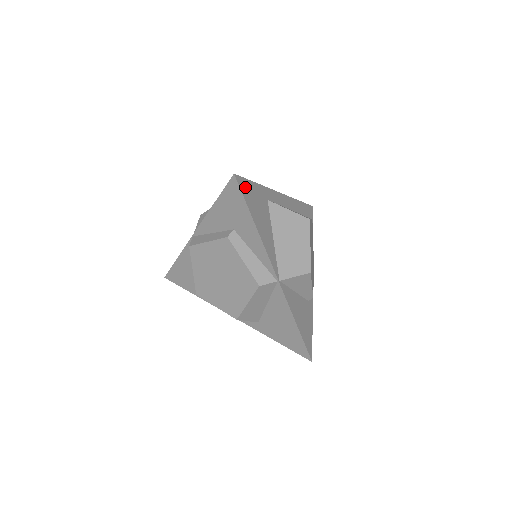
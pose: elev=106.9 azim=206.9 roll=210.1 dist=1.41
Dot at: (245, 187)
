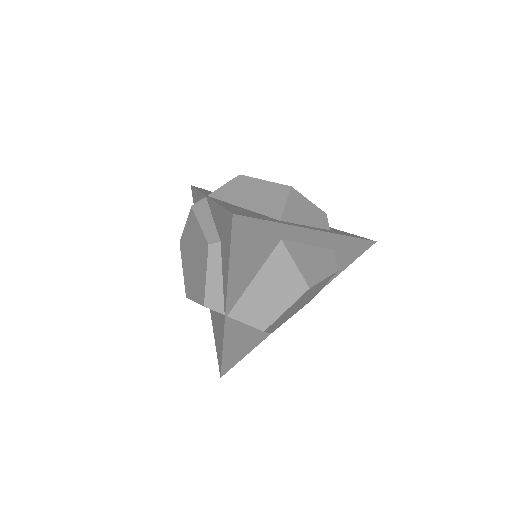
Dot at: (244, 227)
